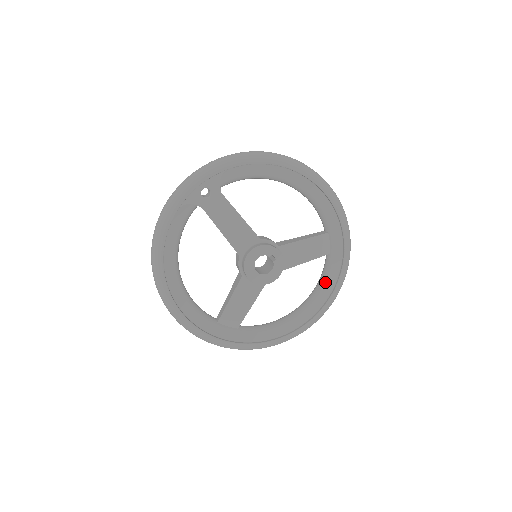
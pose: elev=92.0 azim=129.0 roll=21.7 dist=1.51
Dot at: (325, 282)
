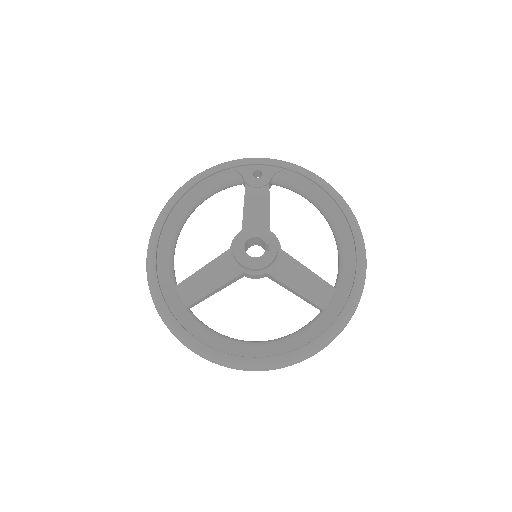
Dot at: (300, 334)
